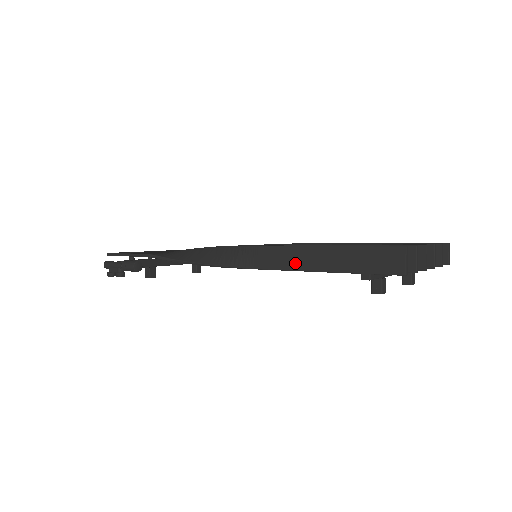
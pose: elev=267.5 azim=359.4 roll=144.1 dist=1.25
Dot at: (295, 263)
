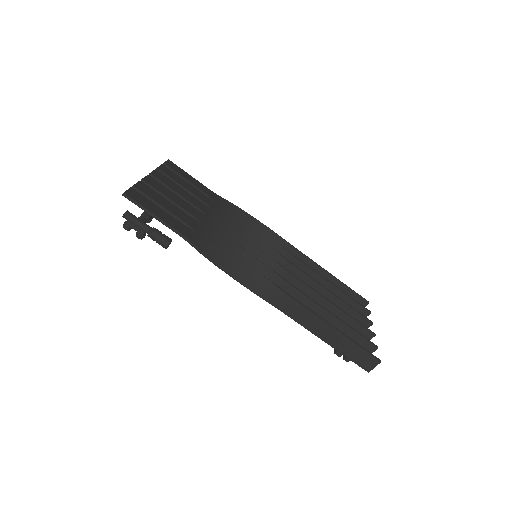
Dot at: (310, 325)
